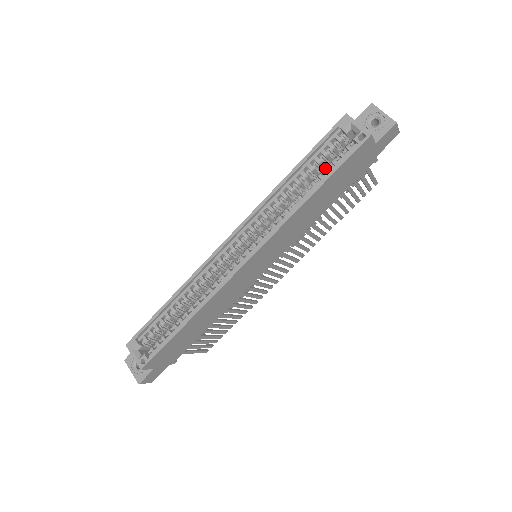
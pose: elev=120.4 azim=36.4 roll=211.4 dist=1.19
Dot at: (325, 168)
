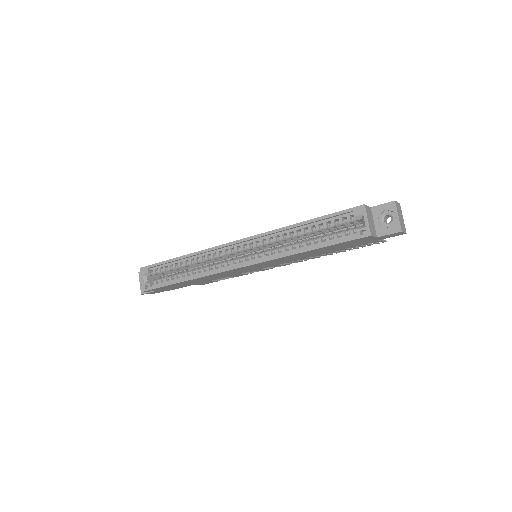
Dot at: (326, 236)
